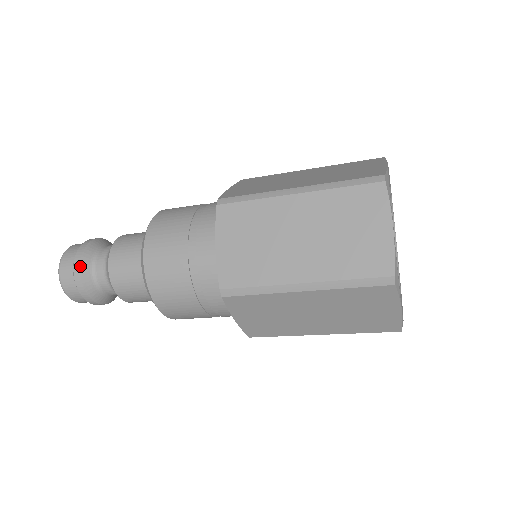
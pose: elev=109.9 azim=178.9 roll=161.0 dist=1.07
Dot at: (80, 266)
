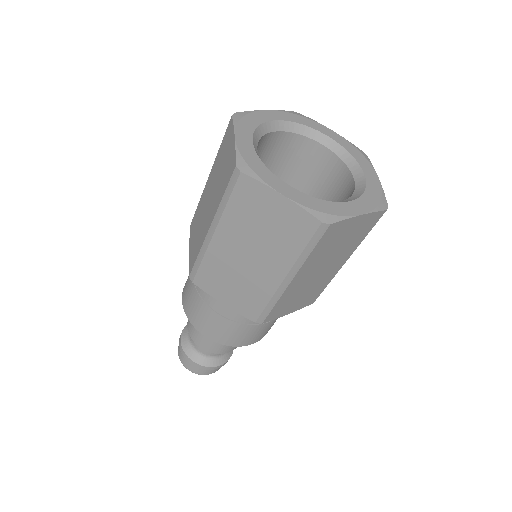
Dot at: (181, 337)
